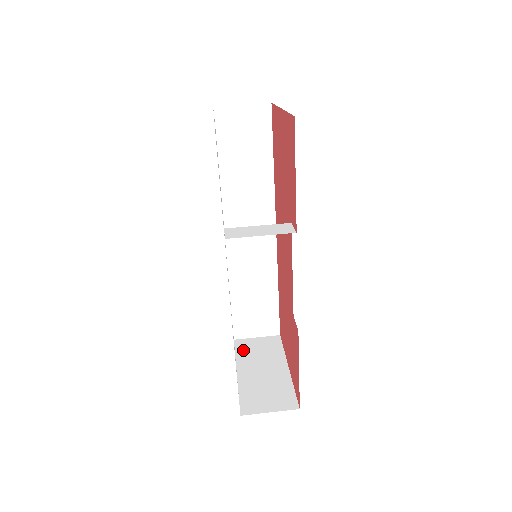
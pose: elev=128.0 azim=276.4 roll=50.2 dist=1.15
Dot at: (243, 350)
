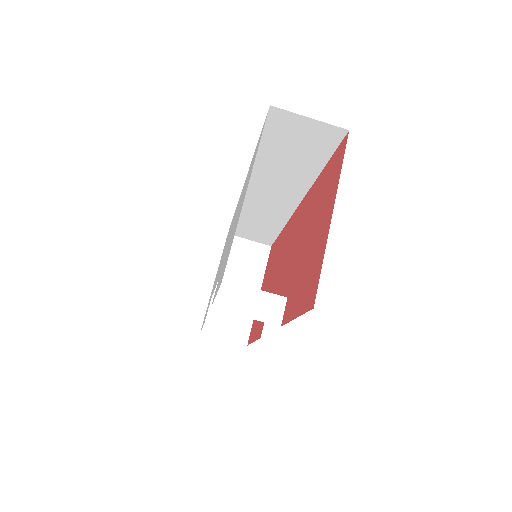
Dot at: (231, 253)
